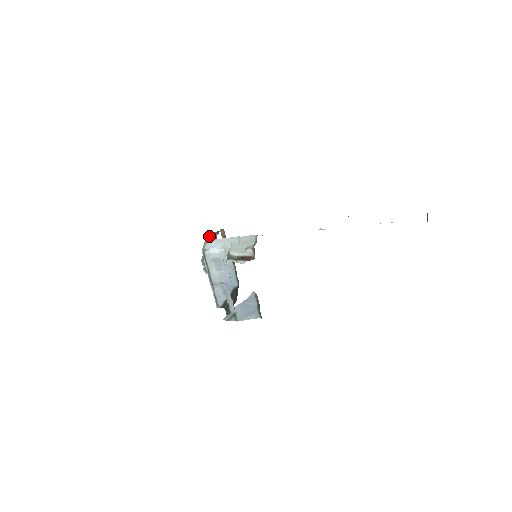
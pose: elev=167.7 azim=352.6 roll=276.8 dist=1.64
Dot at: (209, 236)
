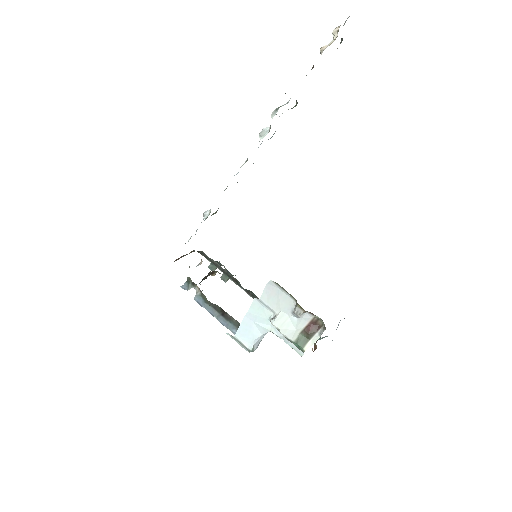
Dot at: (194, 299)
